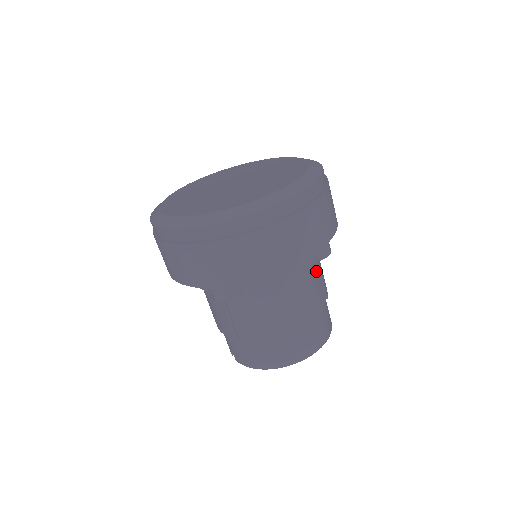
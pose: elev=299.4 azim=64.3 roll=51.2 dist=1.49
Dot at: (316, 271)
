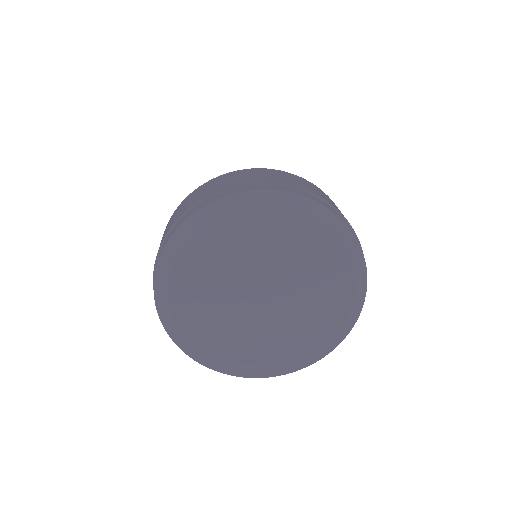
Dot at: occluded
